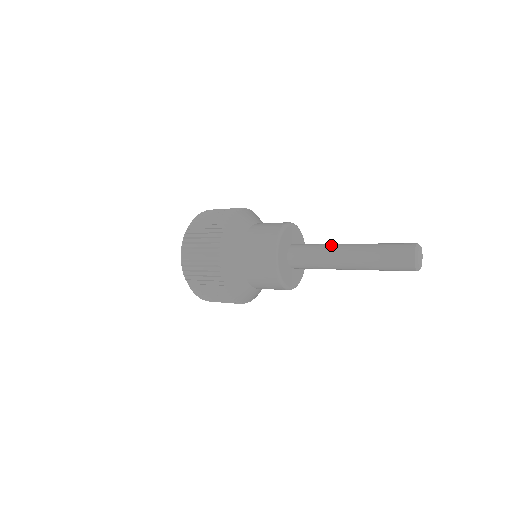
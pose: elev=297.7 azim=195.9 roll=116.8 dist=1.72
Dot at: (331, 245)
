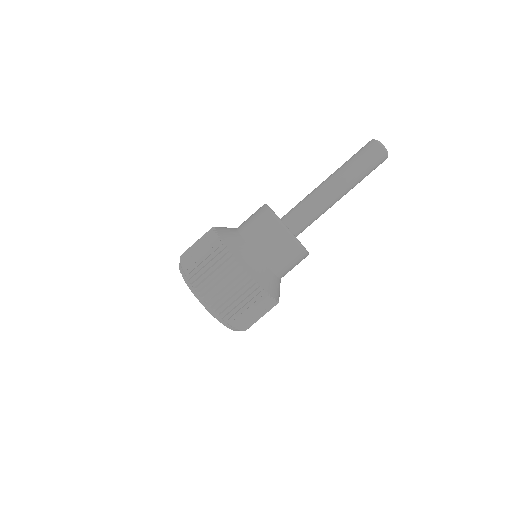
Dot at: (320, 198)
